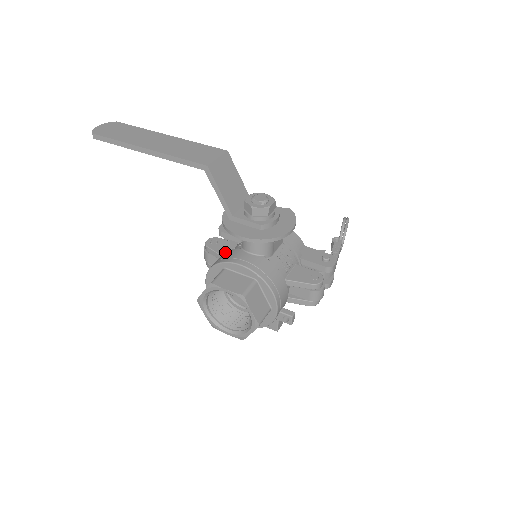
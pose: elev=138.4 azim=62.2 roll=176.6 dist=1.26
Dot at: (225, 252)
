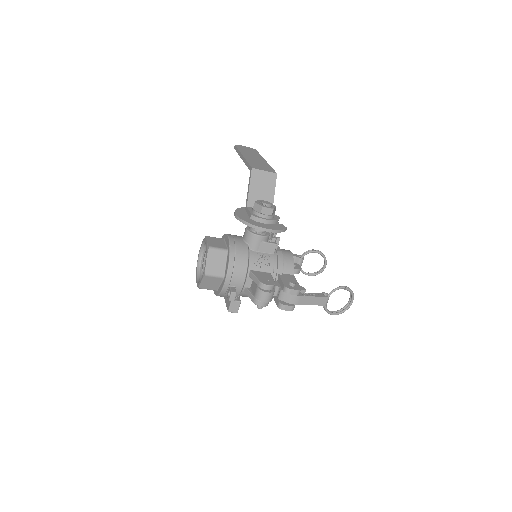
Dot at: occluded
